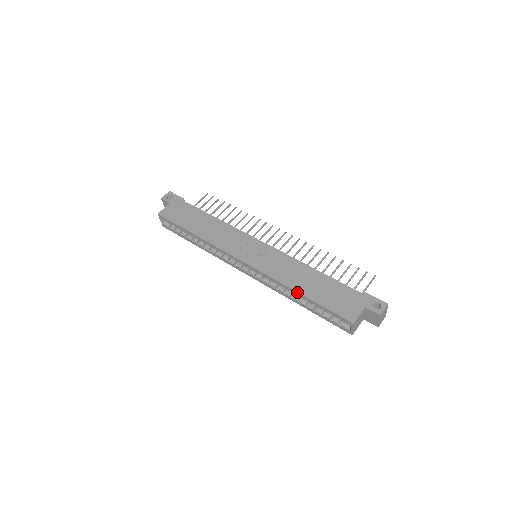
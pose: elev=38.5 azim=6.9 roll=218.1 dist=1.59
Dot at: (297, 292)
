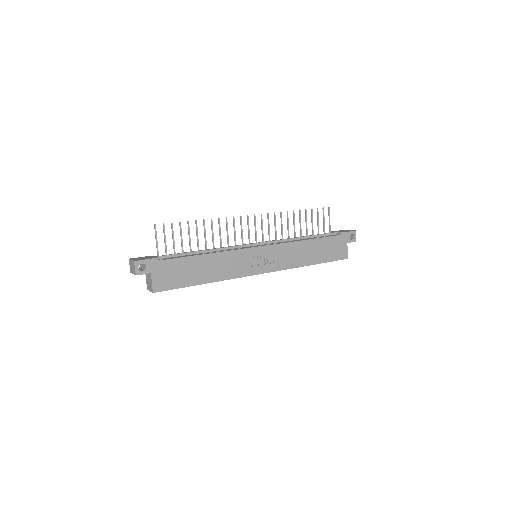
Dot at: occluded
